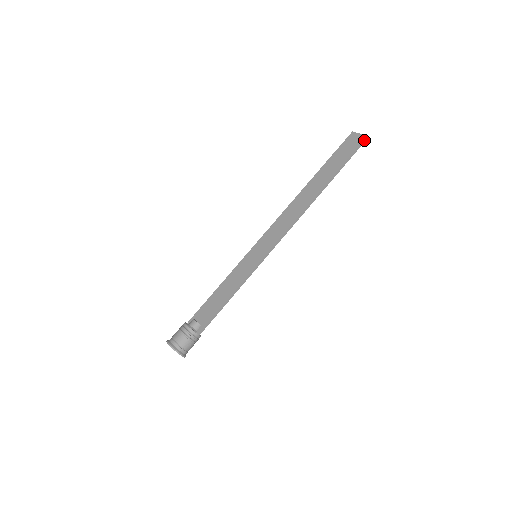
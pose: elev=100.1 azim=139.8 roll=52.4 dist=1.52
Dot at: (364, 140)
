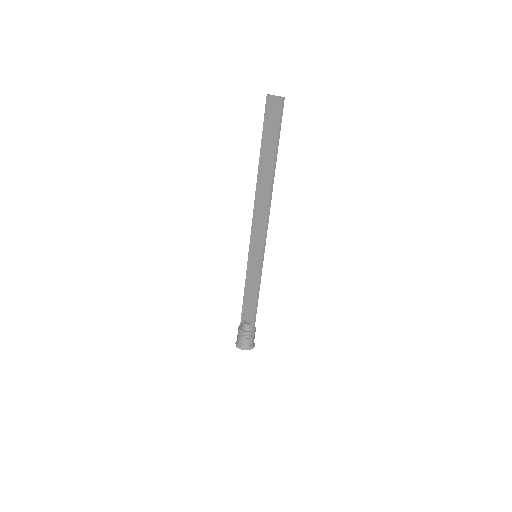
Dot at: (282, 104)
